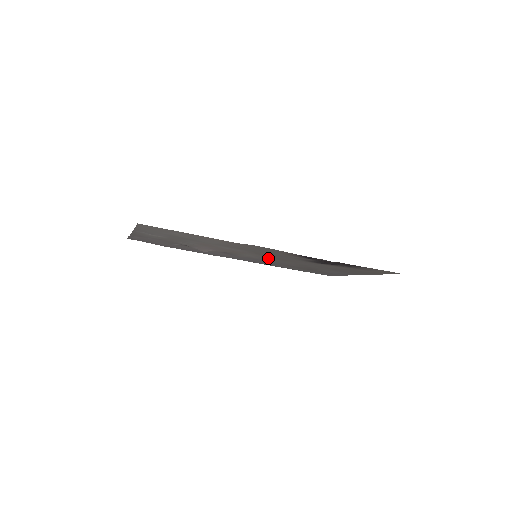
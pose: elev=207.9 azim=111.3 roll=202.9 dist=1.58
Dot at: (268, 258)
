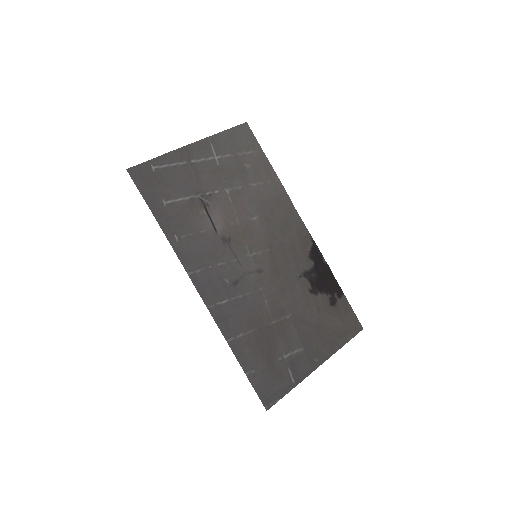
Dot at: (263, 267)
